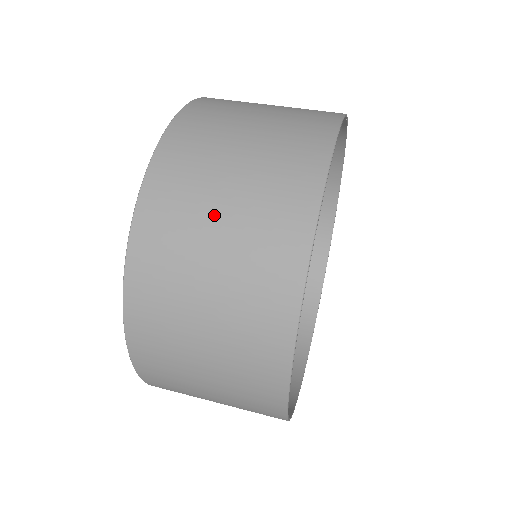
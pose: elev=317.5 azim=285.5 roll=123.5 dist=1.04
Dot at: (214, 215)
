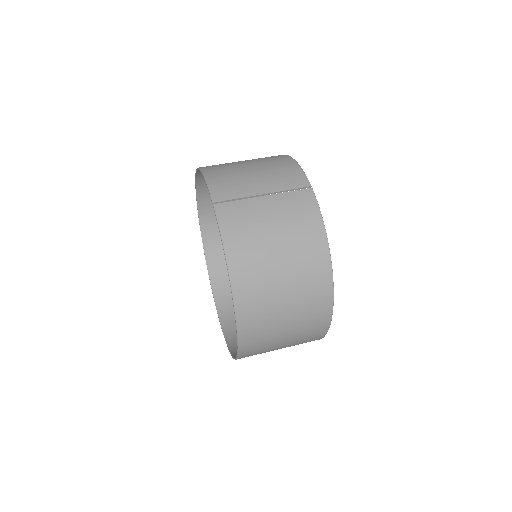
Dot at: (282, 325)
